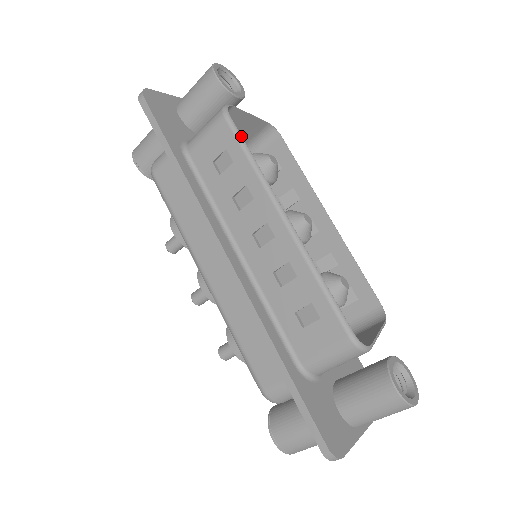
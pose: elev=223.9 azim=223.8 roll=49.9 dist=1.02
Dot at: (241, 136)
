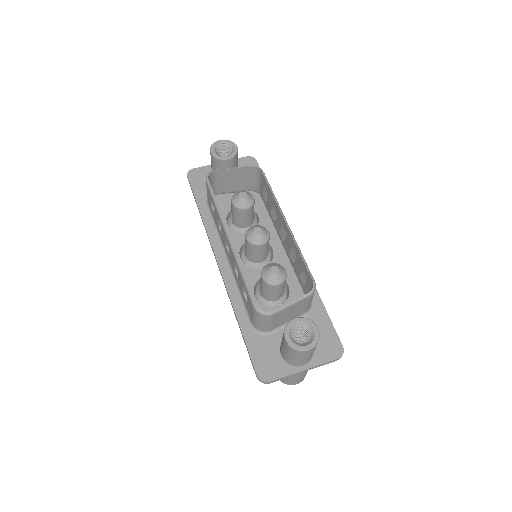
Dot at: (212, 190)
